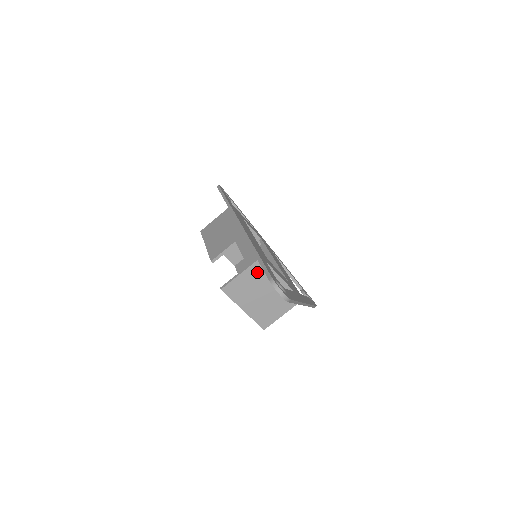
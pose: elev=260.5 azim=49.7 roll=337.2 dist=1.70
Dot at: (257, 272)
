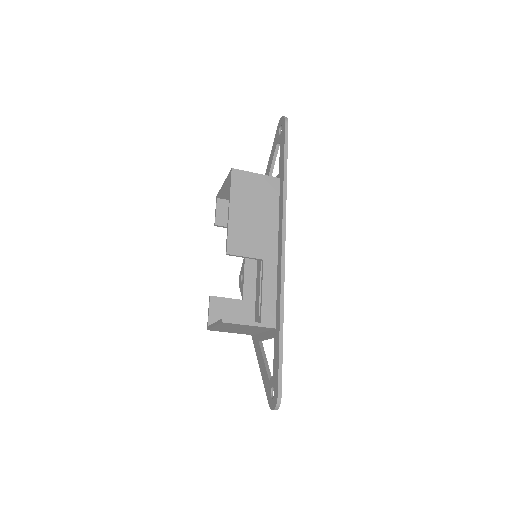
Dot at: (261, 328)
